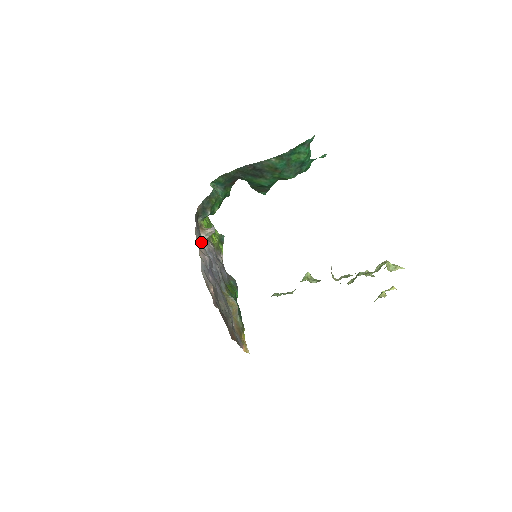
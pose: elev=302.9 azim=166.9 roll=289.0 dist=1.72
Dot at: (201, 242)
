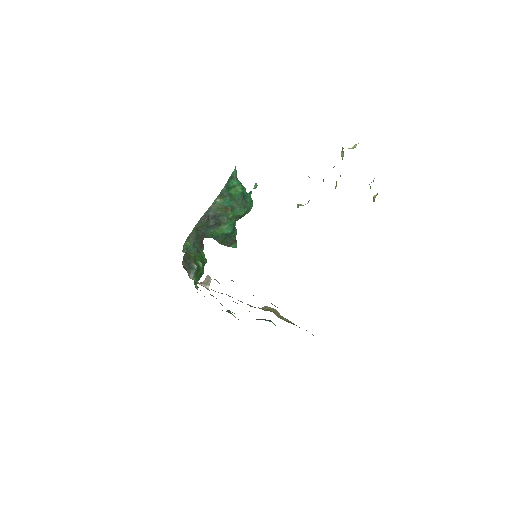
Dot at: occluded
